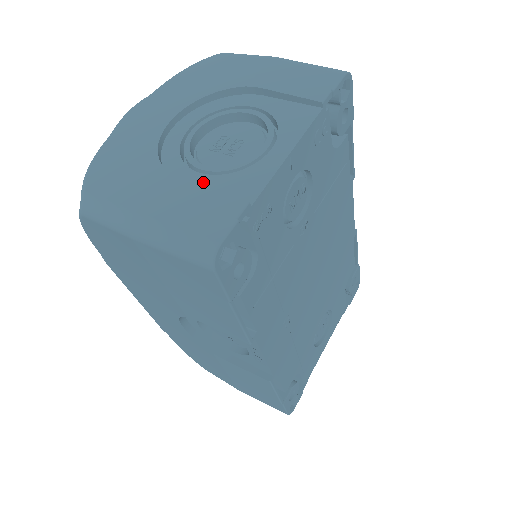
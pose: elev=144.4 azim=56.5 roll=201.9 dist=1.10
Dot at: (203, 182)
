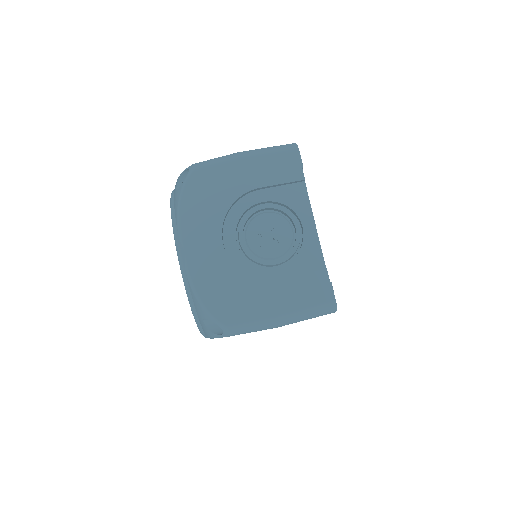
Dot at: (286, 272)
